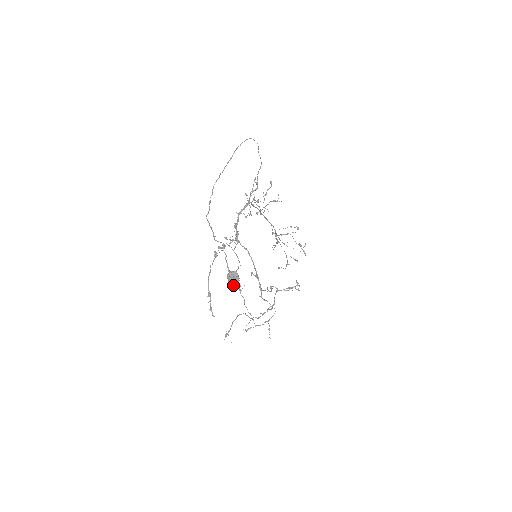
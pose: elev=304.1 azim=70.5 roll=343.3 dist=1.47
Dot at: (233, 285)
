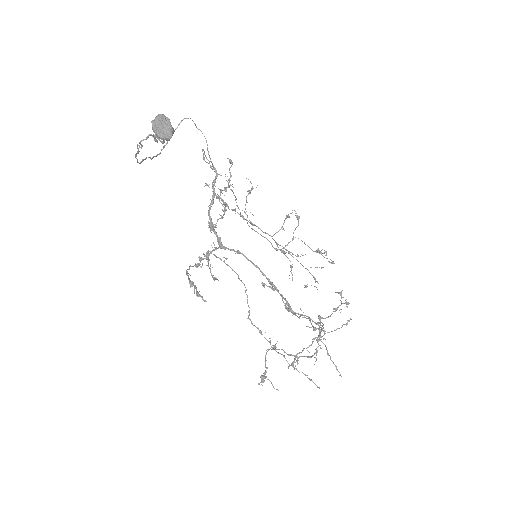
Dot at: (166, 136)
